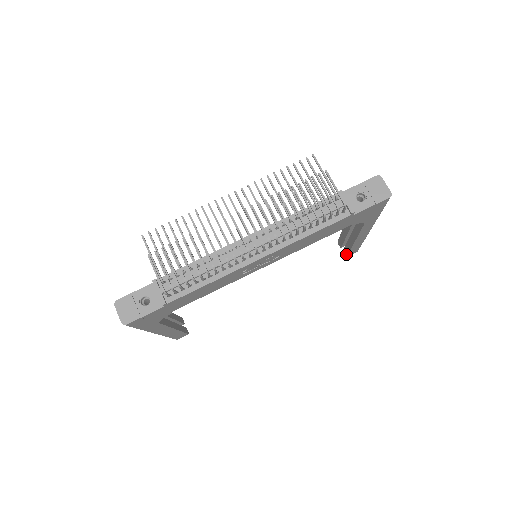
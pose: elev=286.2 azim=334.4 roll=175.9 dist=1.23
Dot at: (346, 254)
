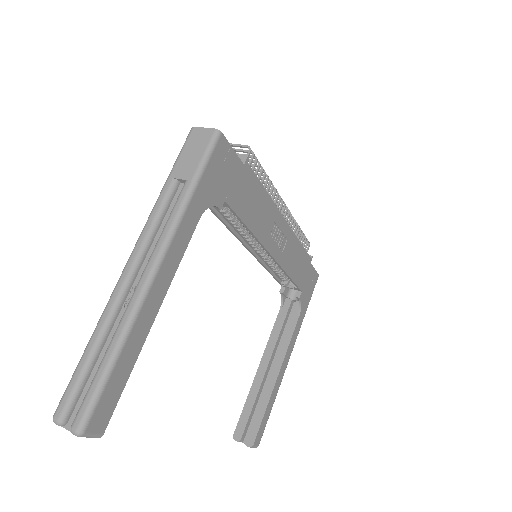
Dot at: (254, 435)
